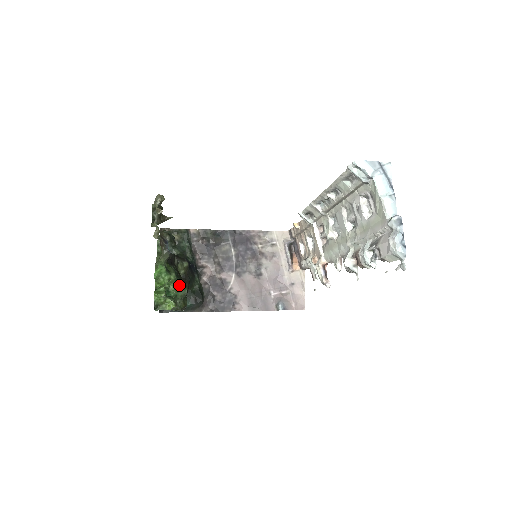
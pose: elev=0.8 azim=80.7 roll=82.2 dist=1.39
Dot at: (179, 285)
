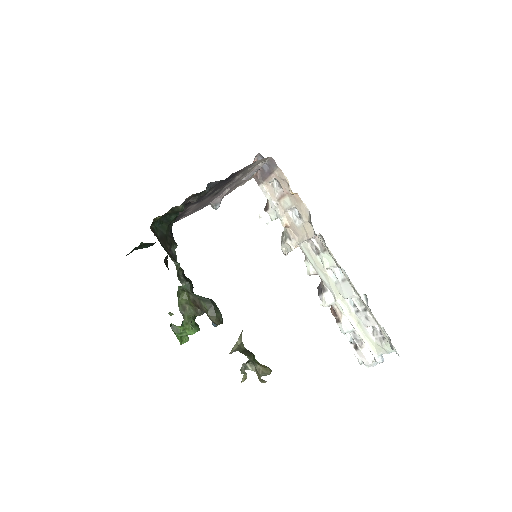
Dot at: occluded
